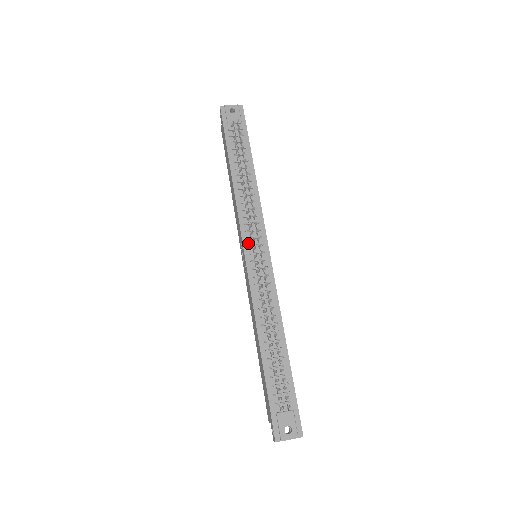
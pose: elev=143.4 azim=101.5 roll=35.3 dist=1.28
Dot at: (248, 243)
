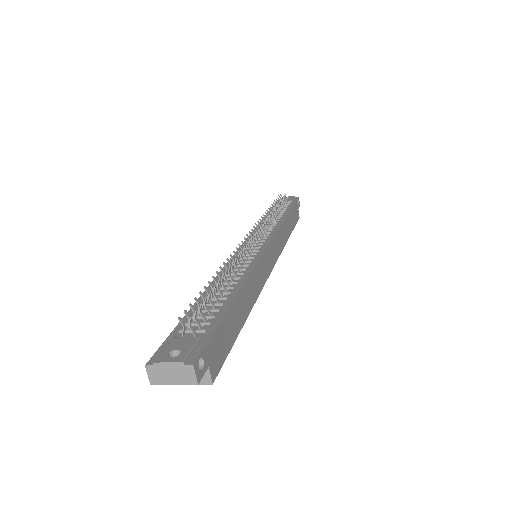
Dot at: occluded
